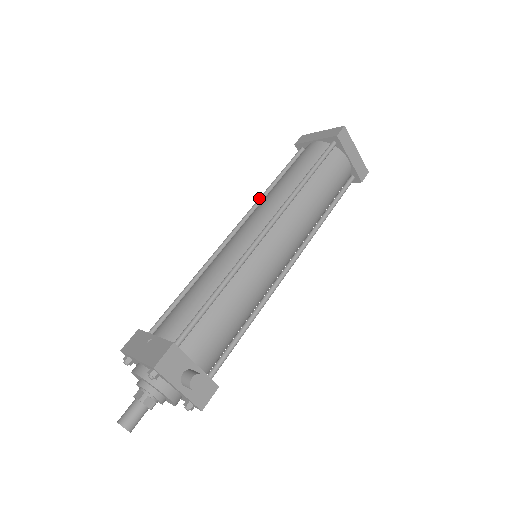
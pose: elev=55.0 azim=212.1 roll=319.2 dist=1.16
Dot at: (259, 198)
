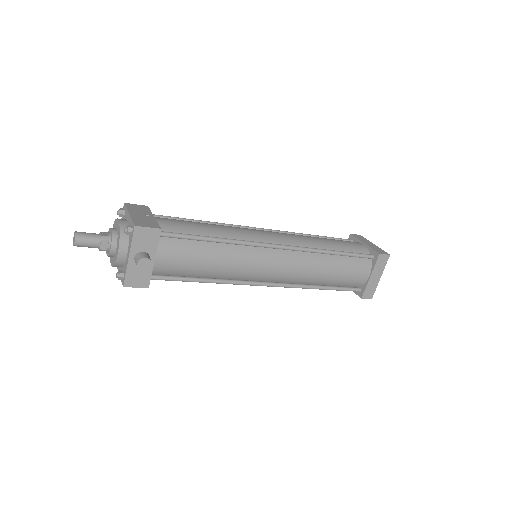
Dot at: occluded
